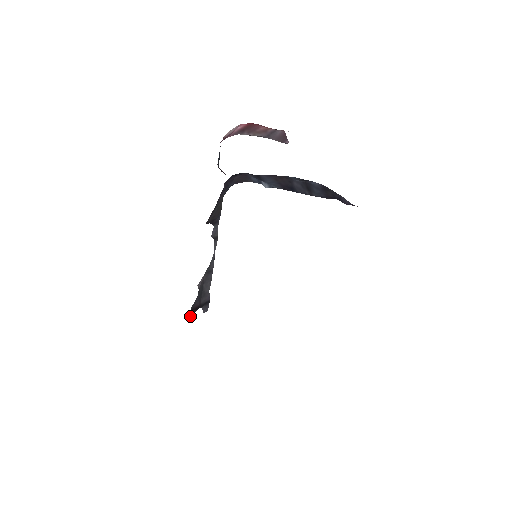
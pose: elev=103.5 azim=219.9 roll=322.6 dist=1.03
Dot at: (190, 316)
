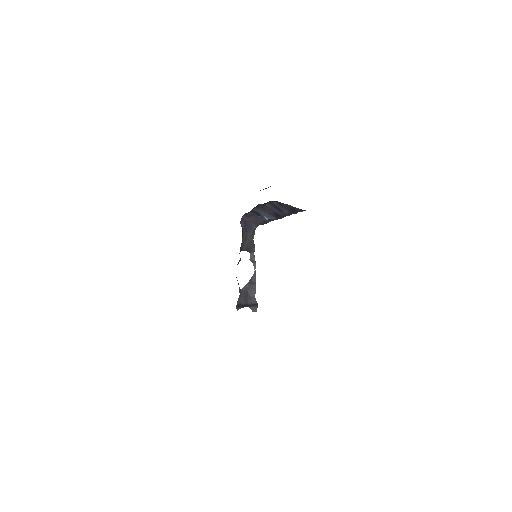
Dot at: (237, 309)
